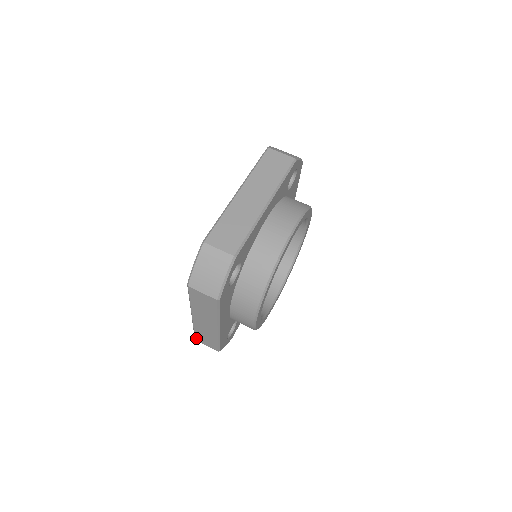
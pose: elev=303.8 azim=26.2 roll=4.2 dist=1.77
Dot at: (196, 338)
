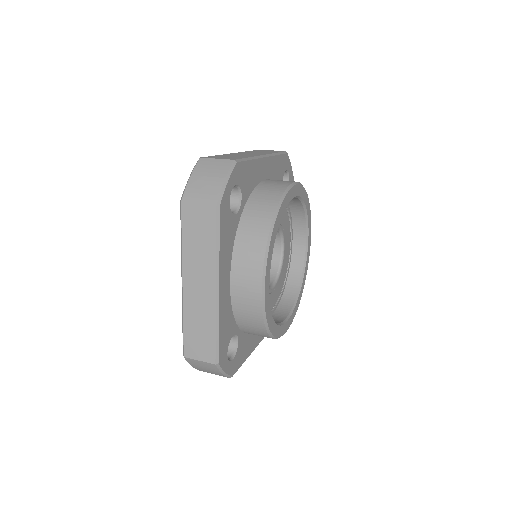
Dot at: (185, 349)
